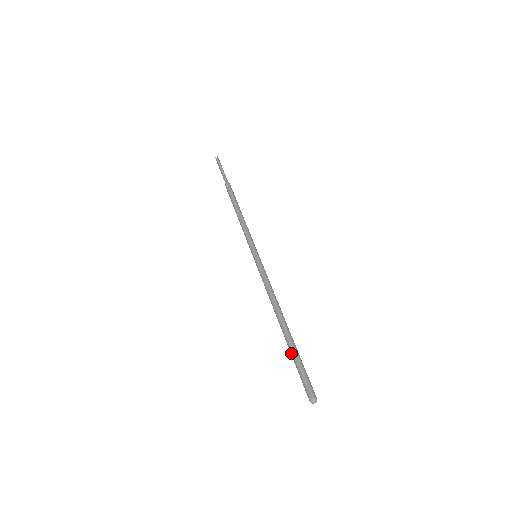
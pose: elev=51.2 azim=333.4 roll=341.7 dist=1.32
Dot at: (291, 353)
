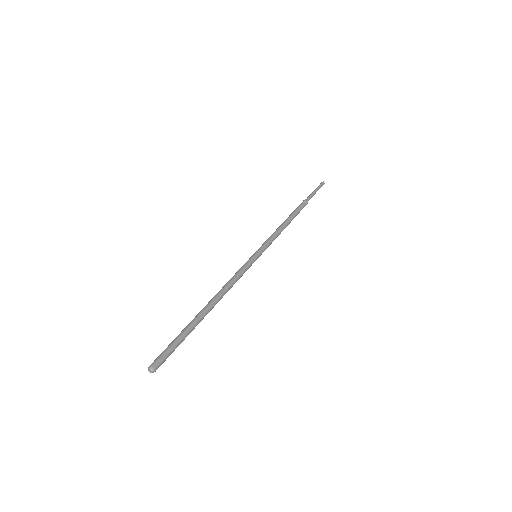
Dot at: (184, 330)
